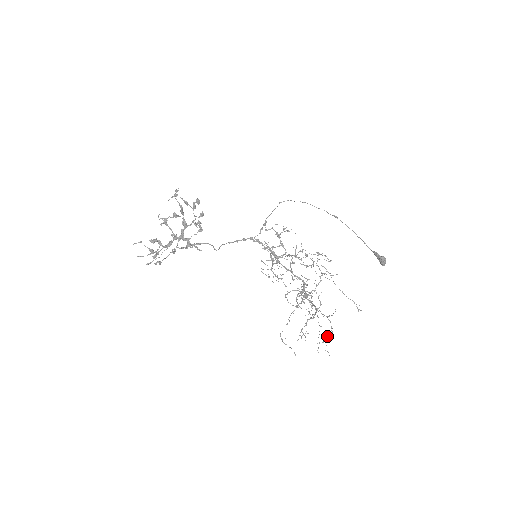
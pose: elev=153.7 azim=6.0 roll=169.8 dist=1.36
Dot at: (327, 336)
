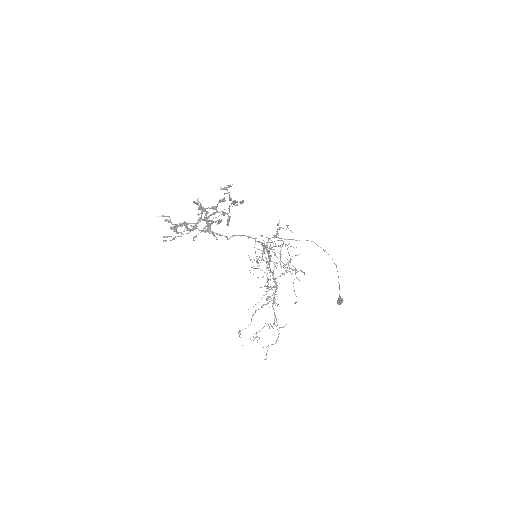
Dot at: (271, 344)
